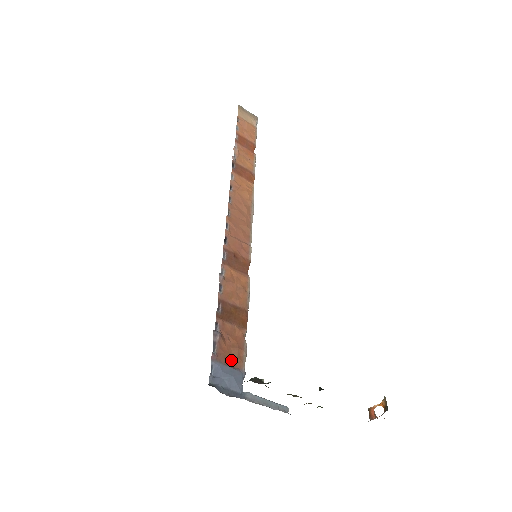
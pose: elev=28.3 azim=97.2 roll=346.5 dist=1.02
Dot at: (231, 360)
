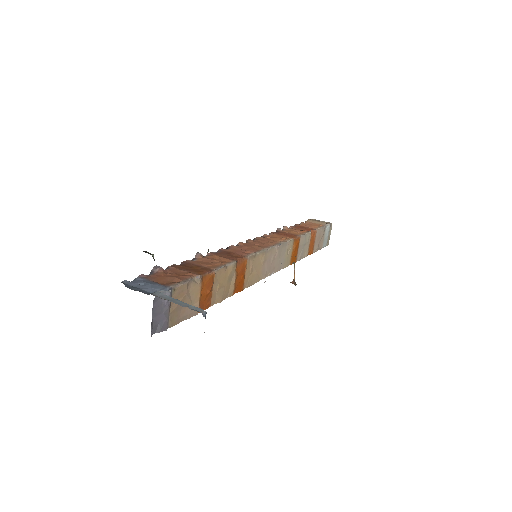
Dot at: (162, 282)
